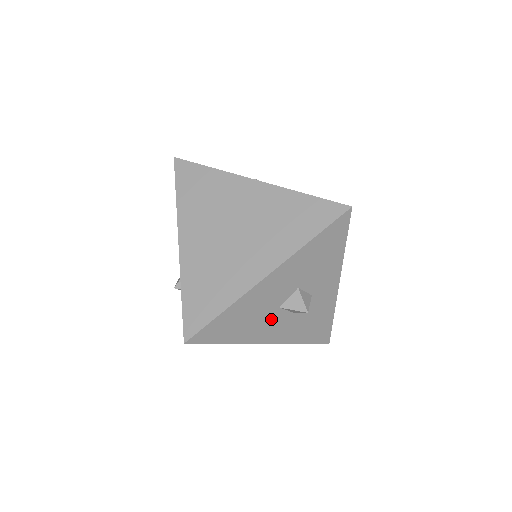
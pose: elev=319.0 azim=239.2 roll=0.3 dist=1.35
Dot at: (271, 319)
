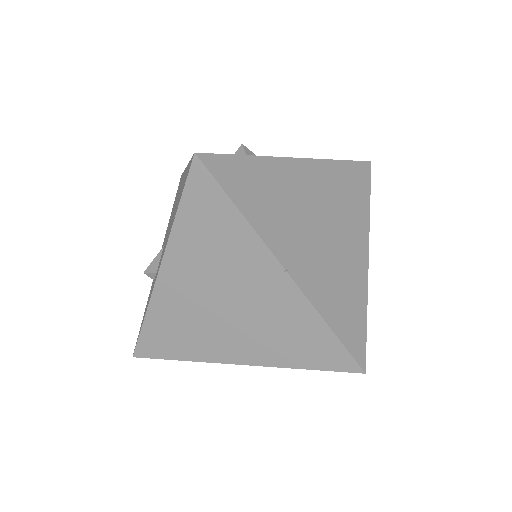
Dot at: occluded
